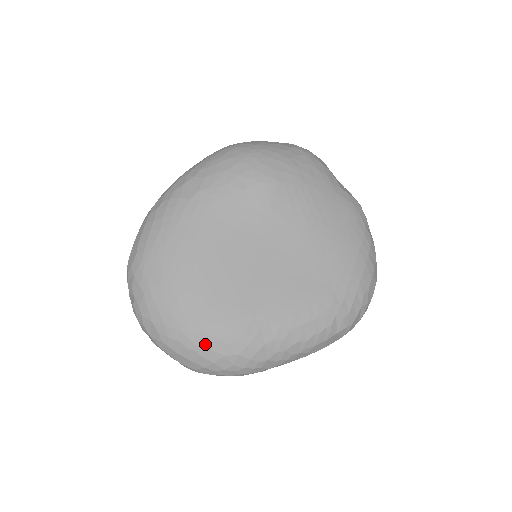
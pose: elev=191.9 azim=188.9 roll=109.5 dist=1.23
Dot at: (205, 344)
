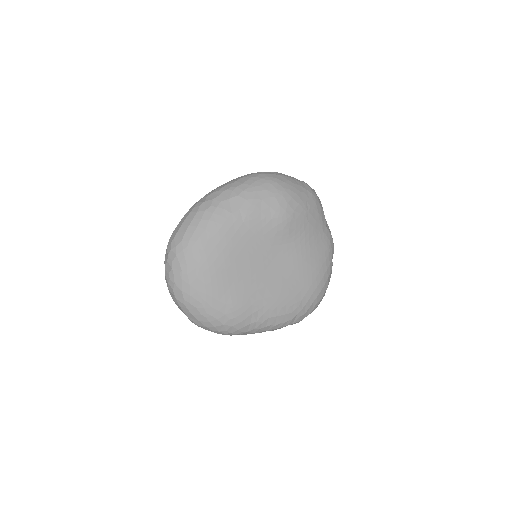
Dot at: (214, 315)
